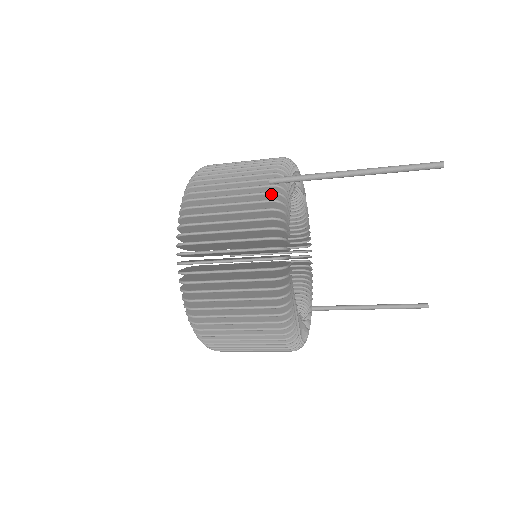
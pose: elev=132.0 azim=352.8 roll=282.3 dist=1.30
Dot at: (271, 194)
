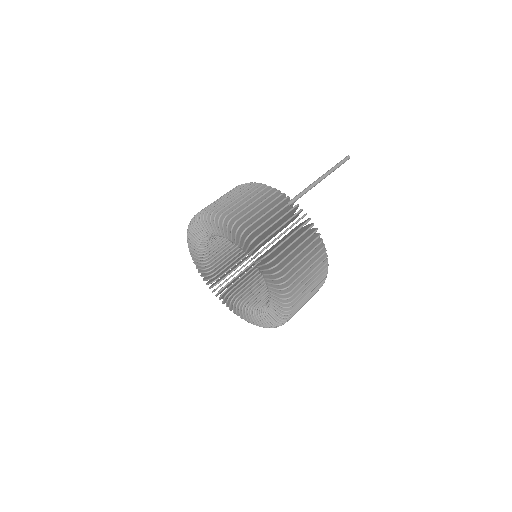
Dot at: occluded
